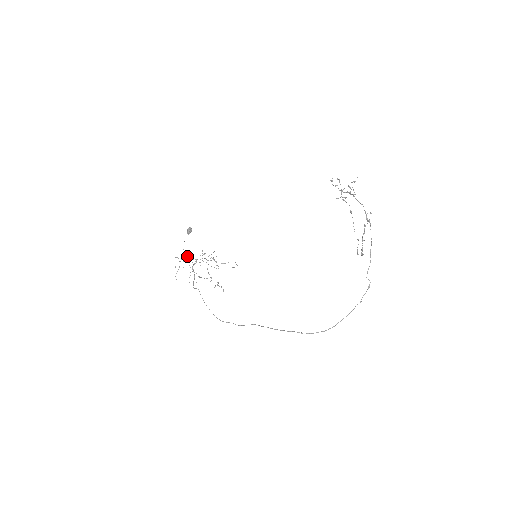
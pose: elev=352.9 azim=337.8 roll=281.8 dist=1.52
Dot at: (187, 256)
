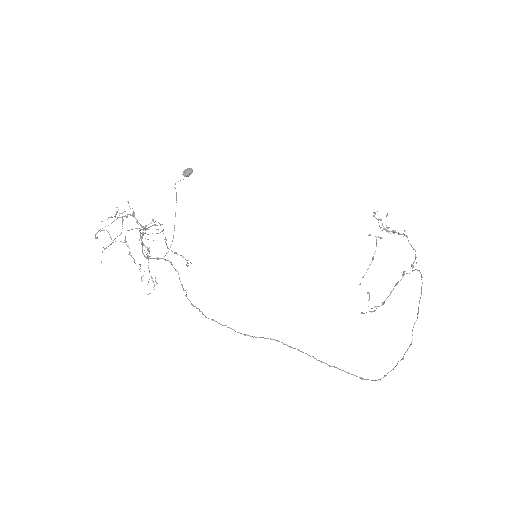
Dot at: (133, 213)
